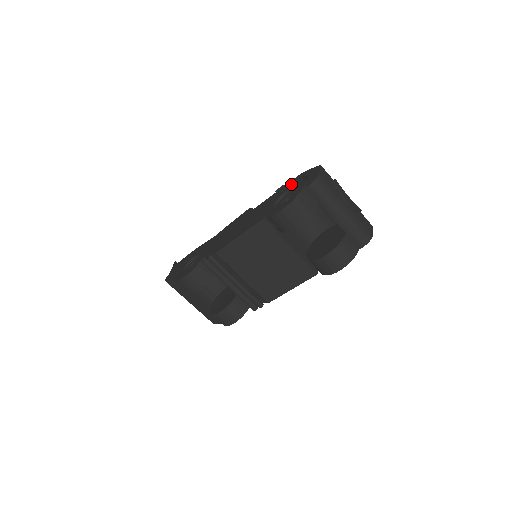
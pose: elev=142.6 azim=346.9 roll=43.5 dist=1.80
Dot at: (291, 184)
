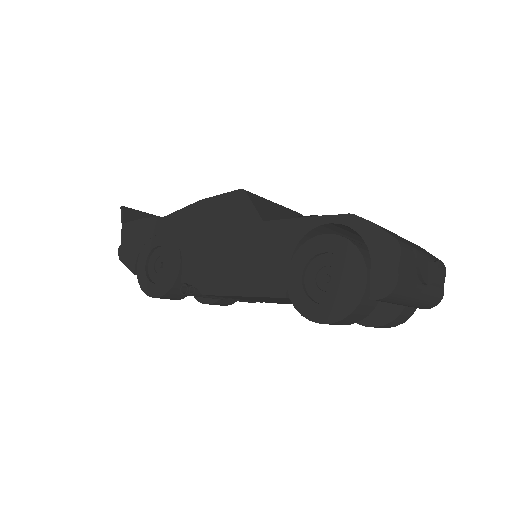
Dot at: (334, 238)
